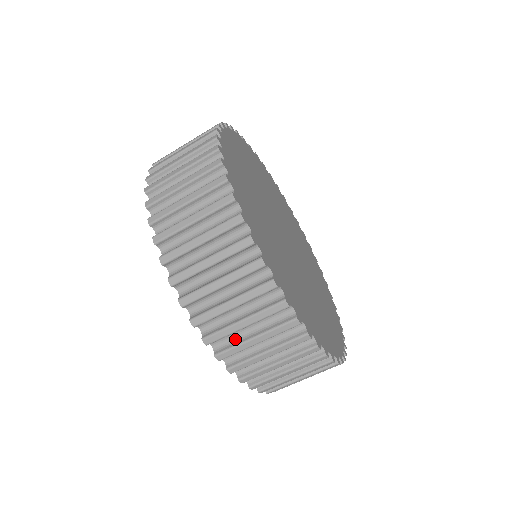
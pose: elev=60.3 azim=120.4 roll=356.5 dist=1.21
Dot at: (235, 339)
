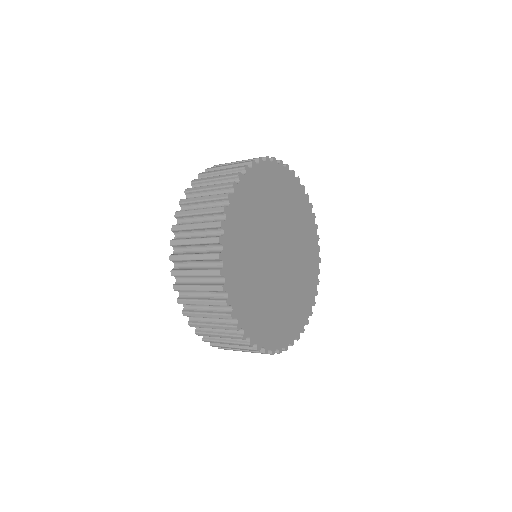
Dot at: occluded
